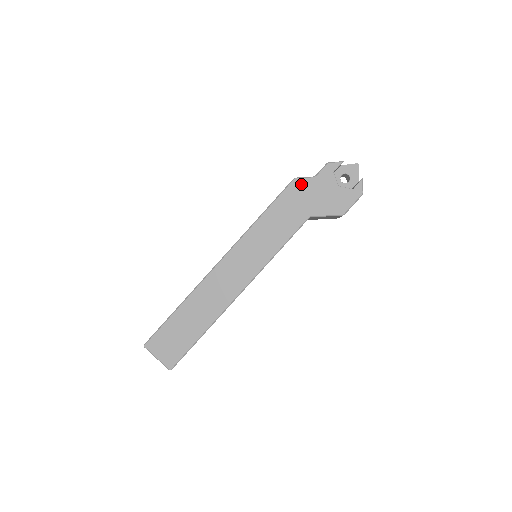
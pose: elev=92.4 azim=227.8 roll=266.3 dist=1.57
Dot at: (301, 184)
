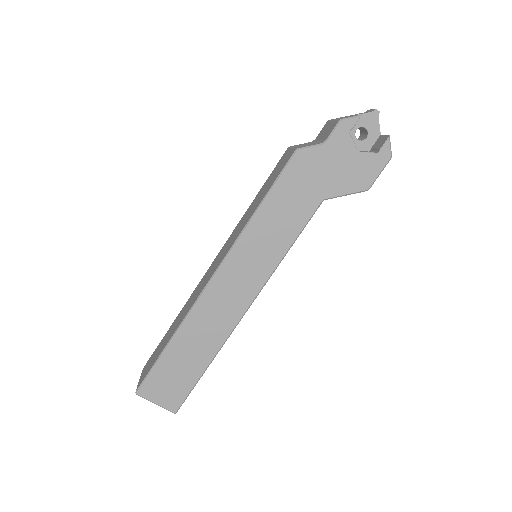
Dot at: (307, 157)
